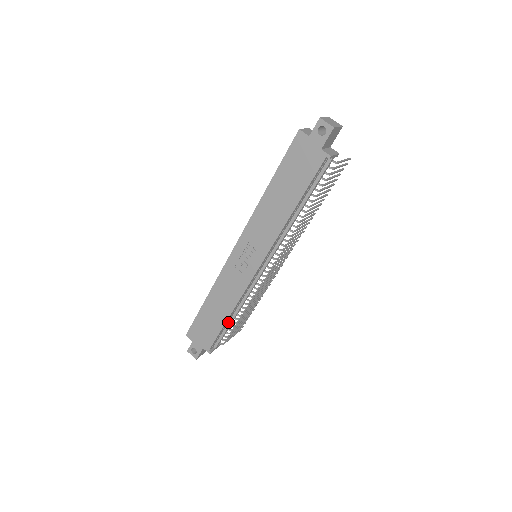
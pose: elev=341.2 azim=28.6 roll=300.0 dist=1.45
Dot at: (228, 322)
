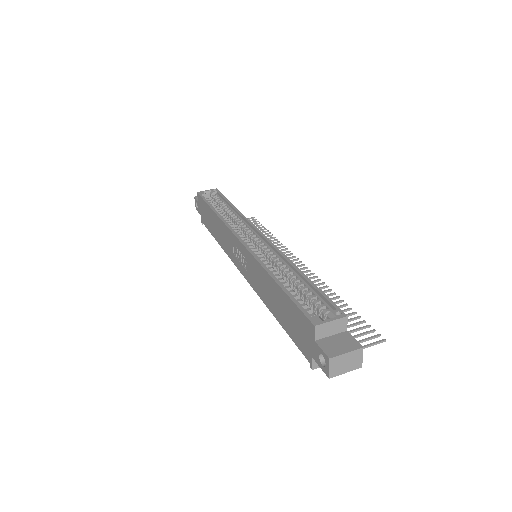
Dot at: occluded
